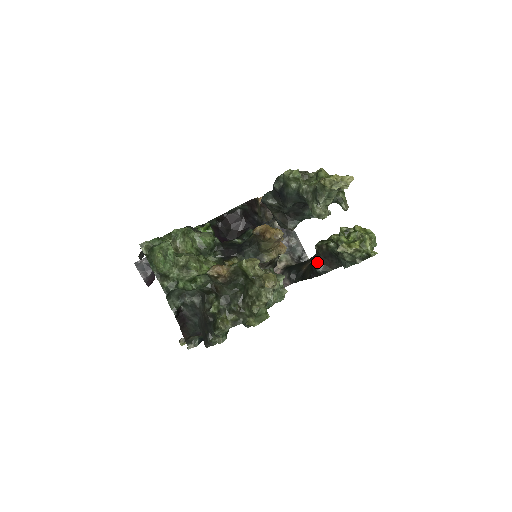
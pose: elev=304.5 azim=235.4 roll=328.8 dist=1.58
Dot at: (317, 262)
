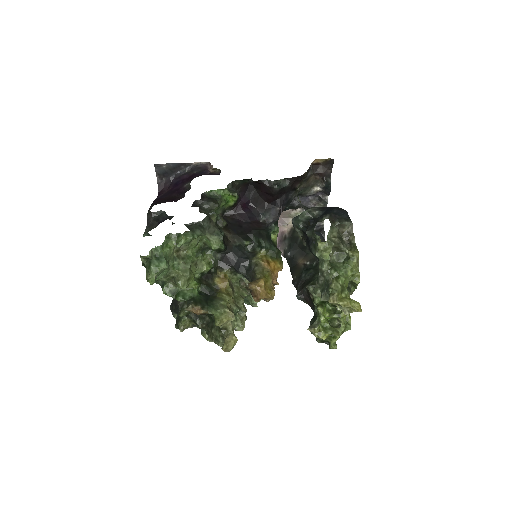
Dot at: (302, 290)
